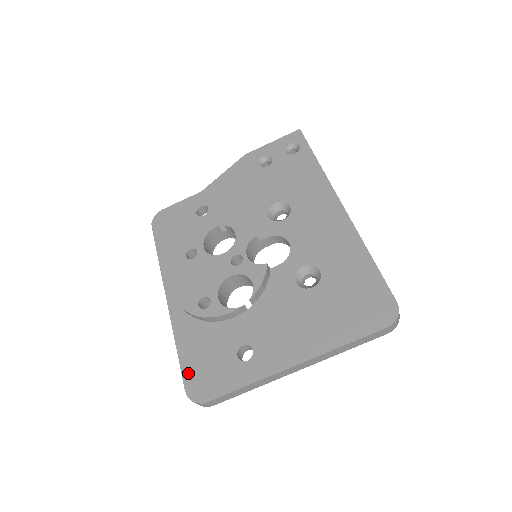
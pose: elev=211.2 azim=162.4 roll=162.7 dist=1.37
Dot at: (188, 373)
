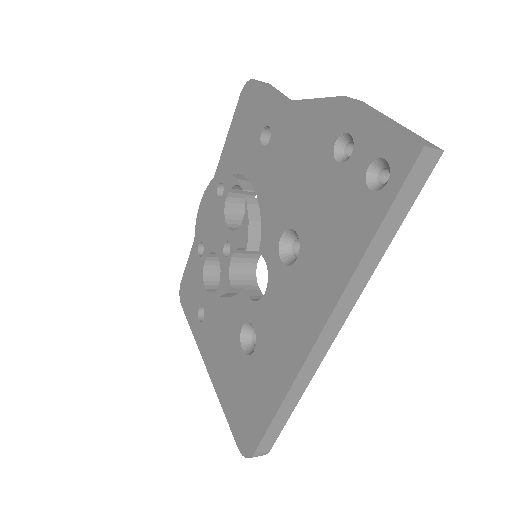
Dot at: (186, 275)
